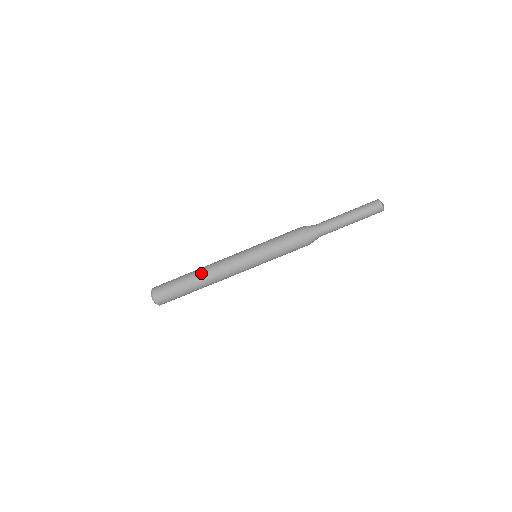
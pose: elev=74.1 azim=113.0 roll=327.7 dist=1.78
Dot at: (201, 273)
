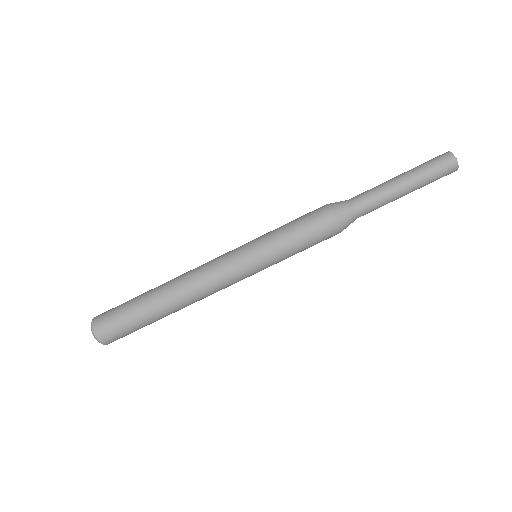
Dot at: (174, 300)
